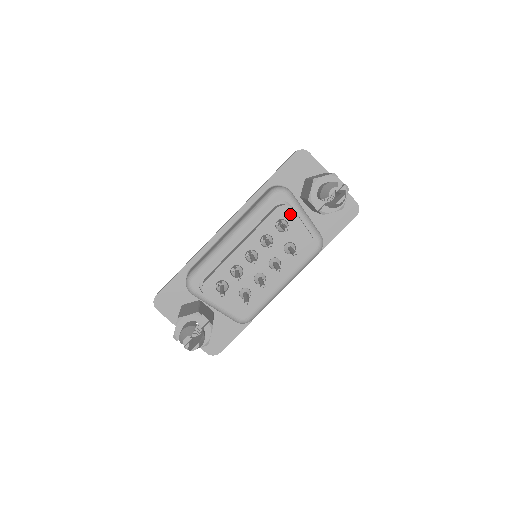
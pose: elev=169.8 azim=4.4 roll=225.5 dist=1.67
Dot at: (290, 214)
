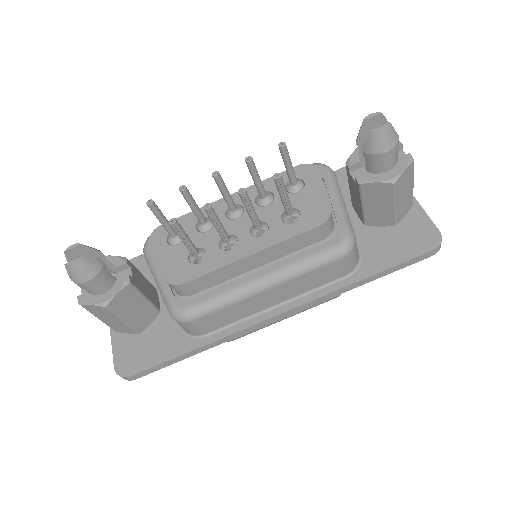
Dot at: (313, 175)
